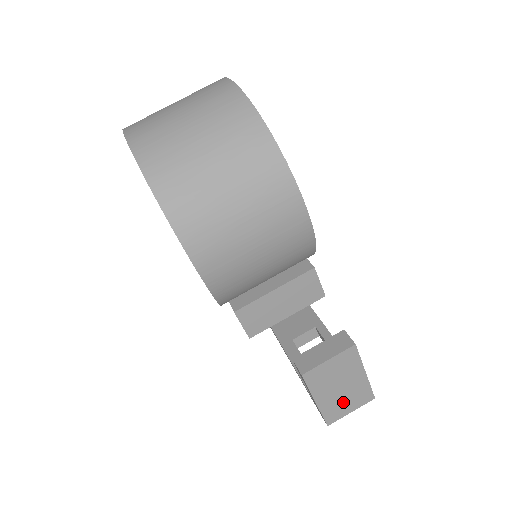
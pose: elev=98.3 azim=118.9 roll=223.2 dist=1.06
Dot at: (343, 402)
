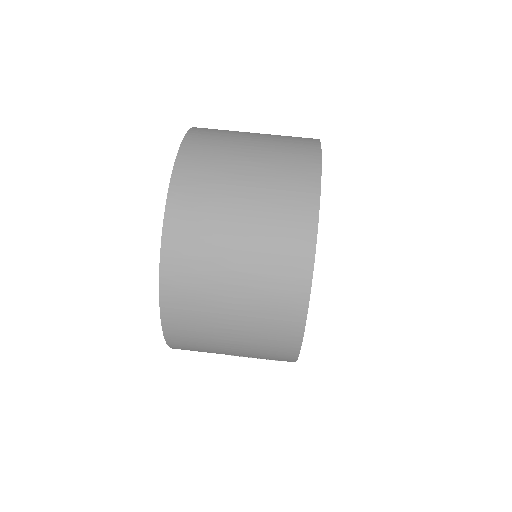
Dot at: occluded
